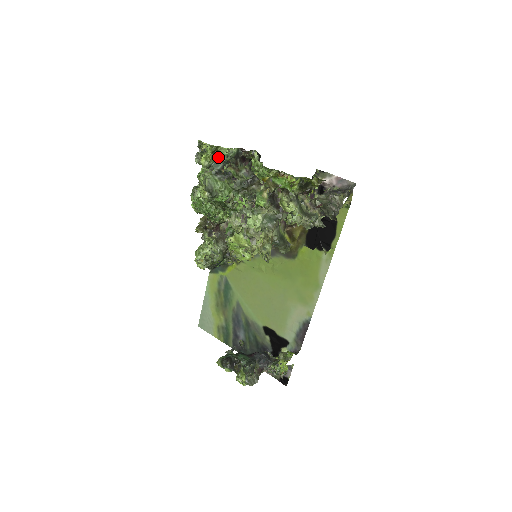
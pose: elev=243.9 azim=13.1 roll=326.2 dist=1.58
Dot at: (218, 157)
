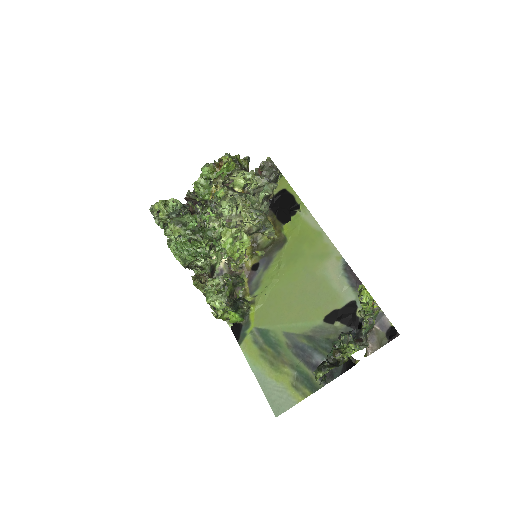
Dot at: (171, 210)
